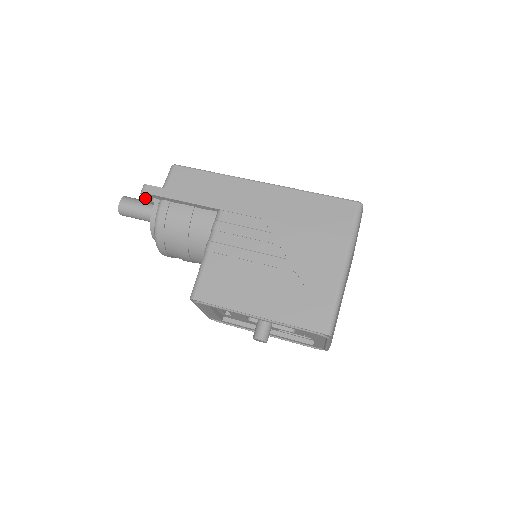
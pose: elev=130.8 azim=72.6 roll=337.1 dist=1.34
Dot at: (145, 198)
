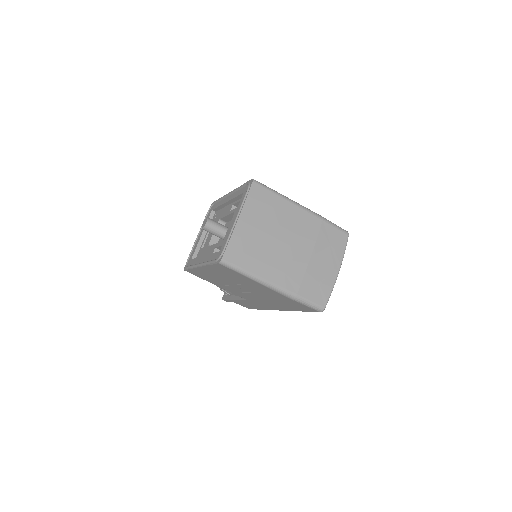
Dot at: occluded
